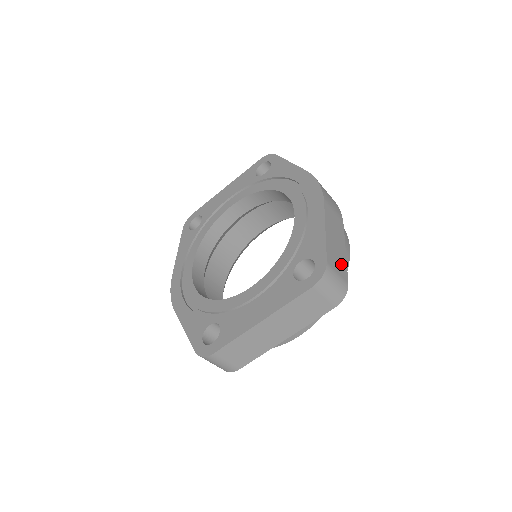
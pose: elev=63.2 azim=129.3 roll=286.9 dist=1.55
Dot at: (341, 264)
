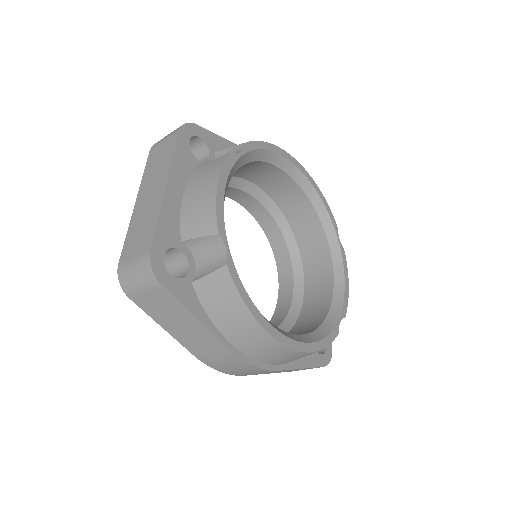
Dot at: occluded
